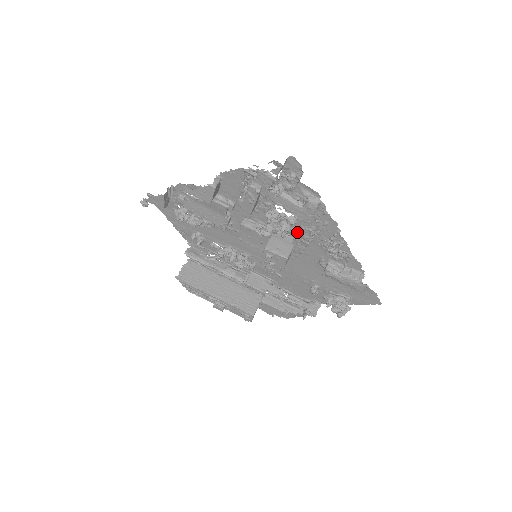
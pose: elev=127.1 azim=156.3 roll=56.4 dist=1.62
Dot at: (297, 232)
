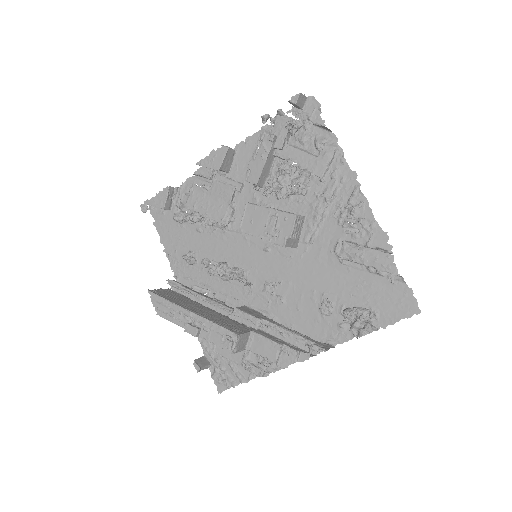
Dot at: (309, 205)
